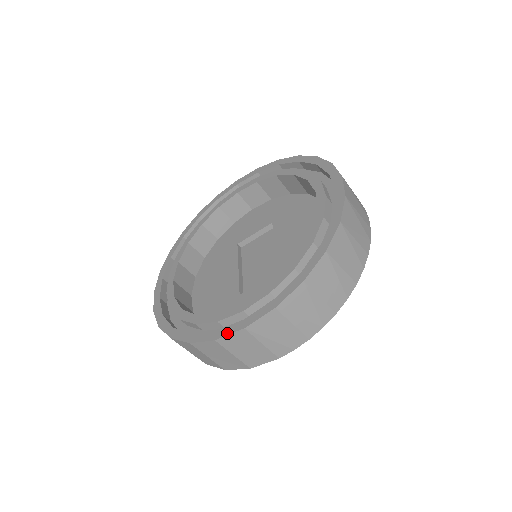
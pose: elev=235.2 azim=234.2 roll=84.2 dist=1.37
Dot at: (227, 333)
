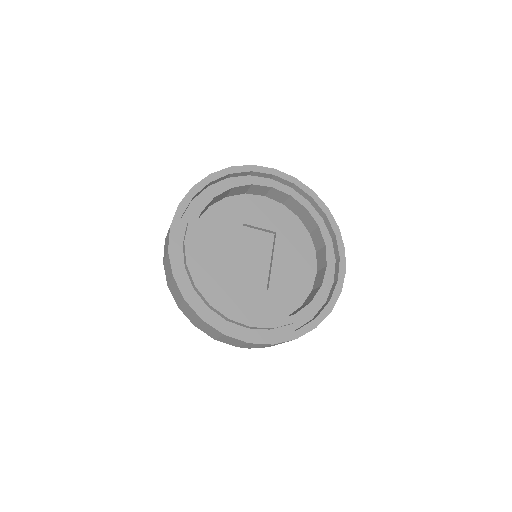
Dot at: (235, 337)
